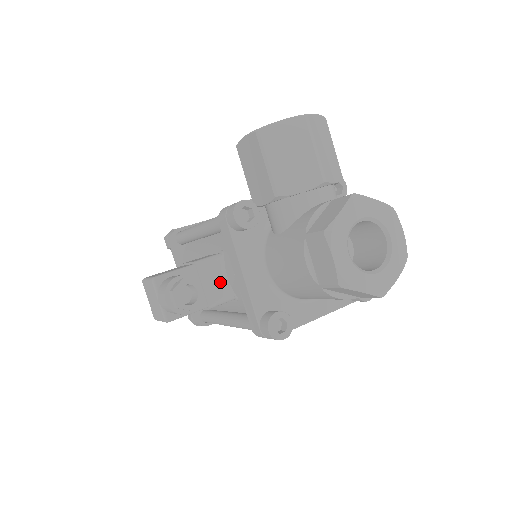
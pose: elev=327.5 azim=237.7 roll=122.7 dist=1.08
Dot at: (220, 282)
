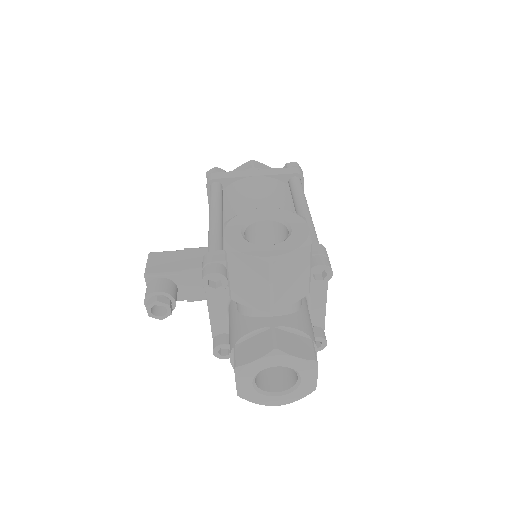
Dot at: (201, 289)
